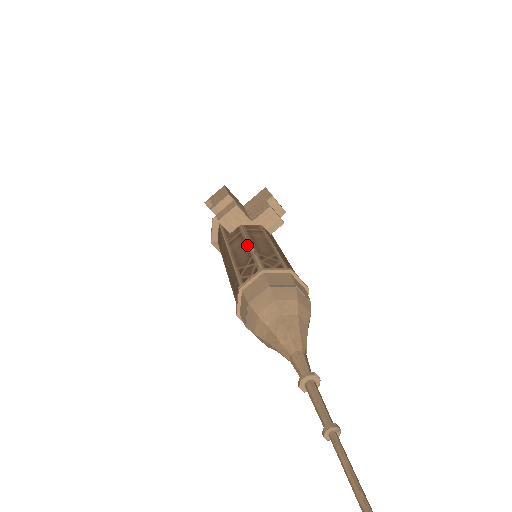
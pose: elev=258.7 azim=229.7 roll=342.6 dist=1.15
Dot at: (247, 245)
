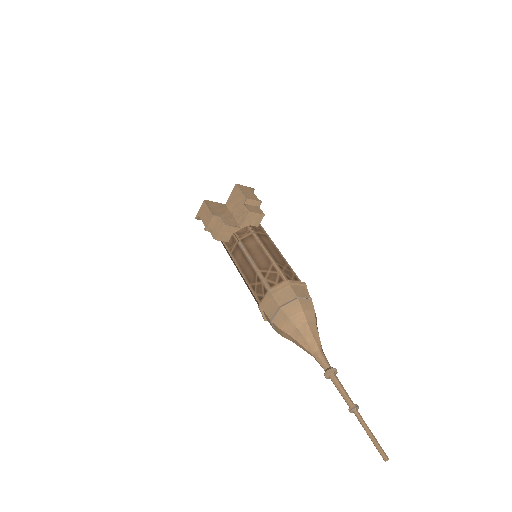
Dot at: (248, 260)
